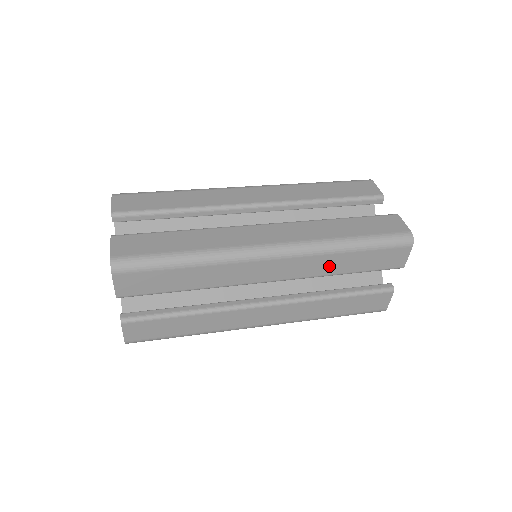
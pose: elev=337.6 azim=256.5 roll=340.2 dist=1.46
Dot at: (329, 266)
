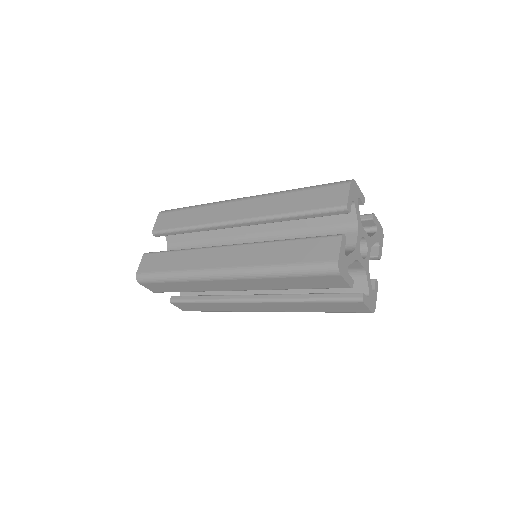
Dot at: (278, 206)
